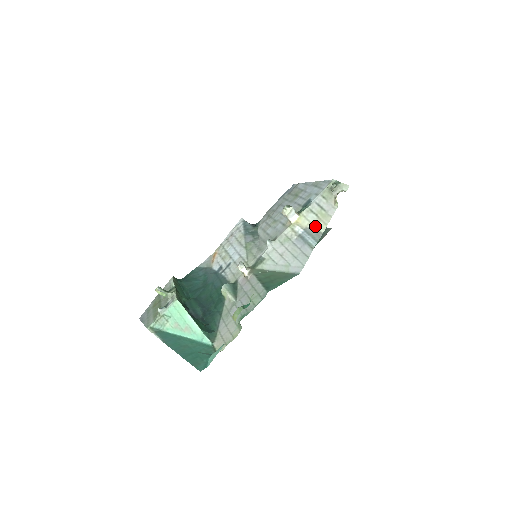
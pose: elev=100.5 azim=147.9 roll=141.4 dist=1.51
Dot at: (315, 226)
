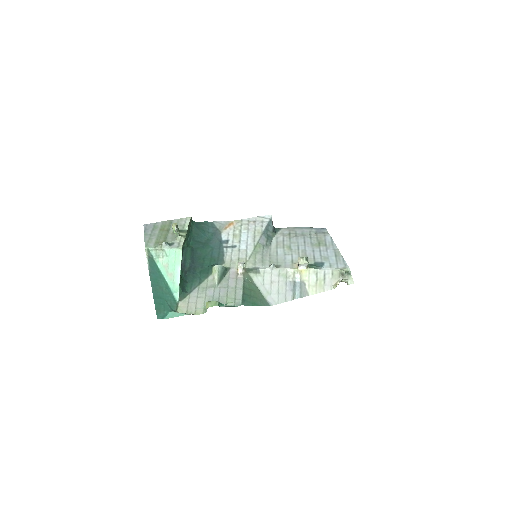
Dot at: (309, 286)
